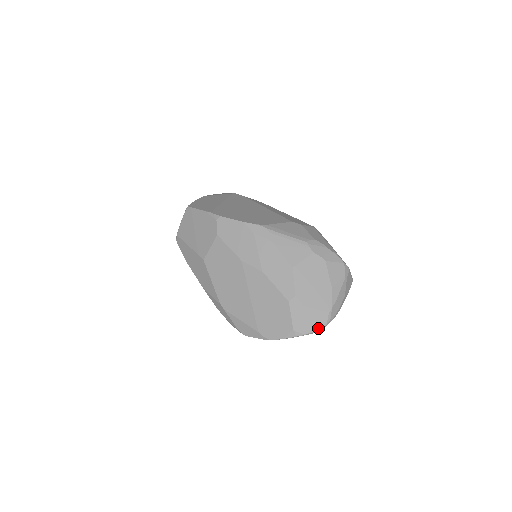
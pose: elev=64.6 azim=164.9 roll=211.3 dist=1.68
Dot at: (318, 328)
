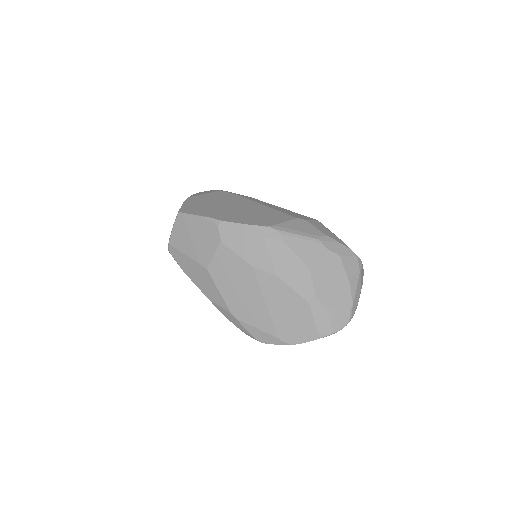
Dot at: (341, 326)
